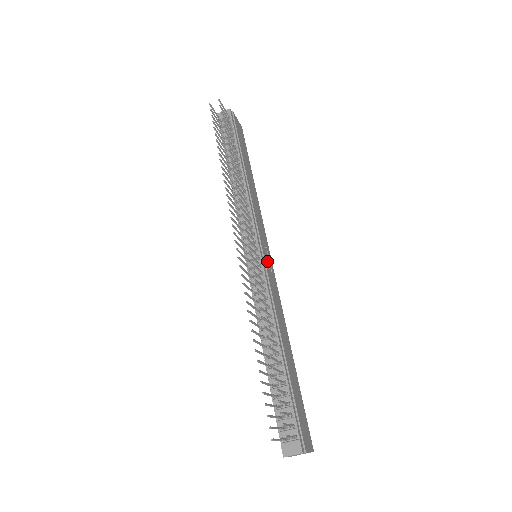
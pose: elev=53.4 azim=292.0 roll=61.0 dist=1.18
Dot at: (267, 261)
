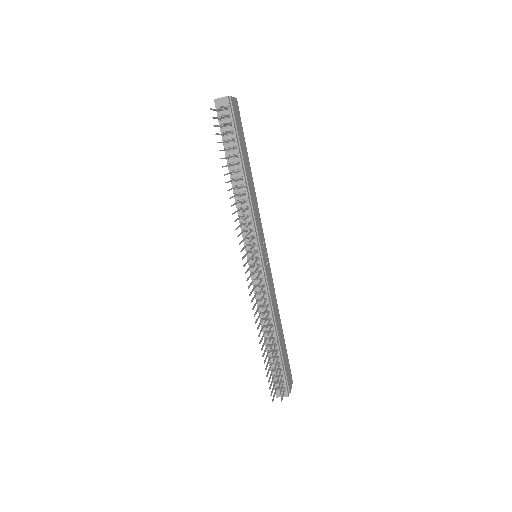
Dot at: (265, 260)
